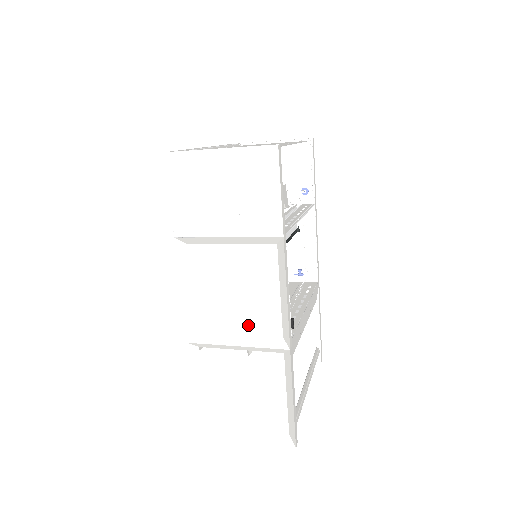
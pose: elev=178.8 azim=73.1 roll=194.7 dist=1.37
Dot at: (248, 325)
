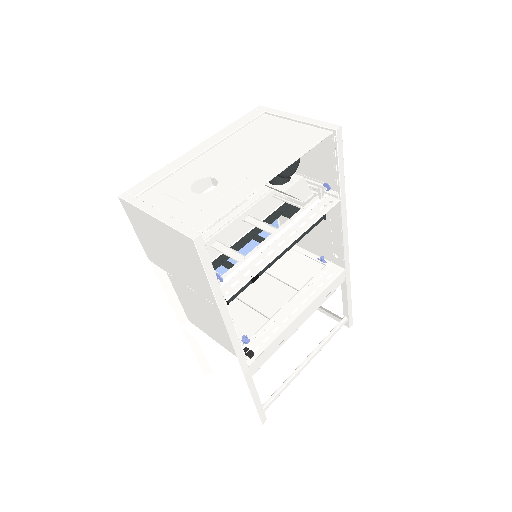
Dot at: (218, 339)
